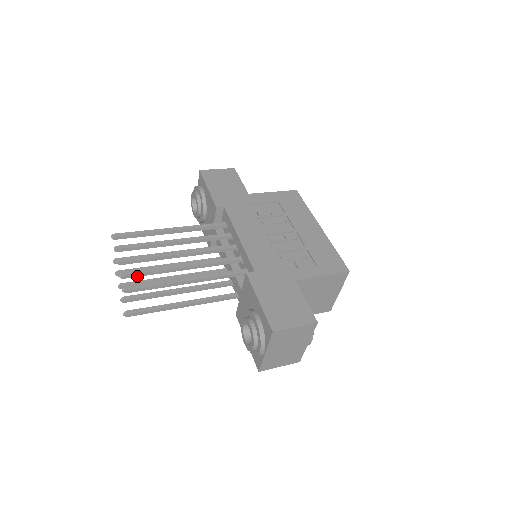
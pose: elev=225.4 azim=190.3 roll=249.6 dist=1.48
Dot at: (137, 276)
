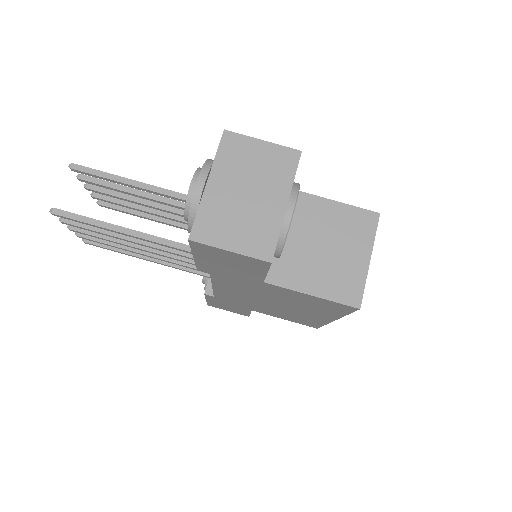
Dot at: (96, 183)
